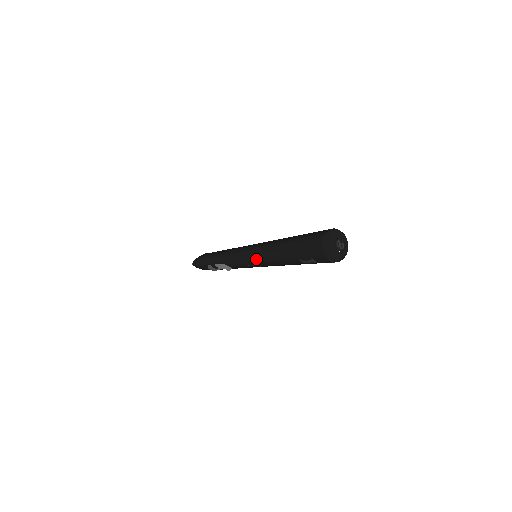
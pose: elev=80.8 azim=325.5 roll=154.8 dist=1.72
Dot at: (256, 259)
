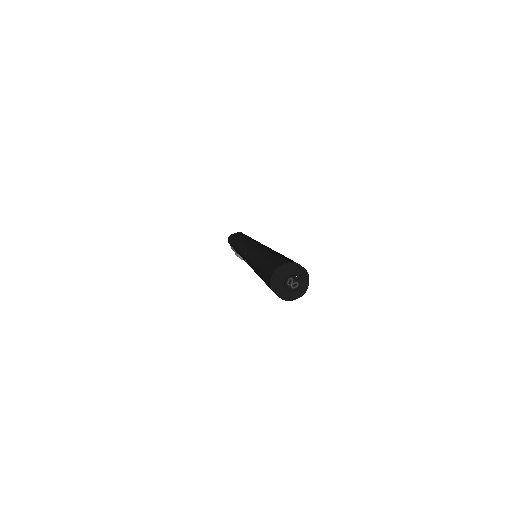
Dot at: (247, 261)
